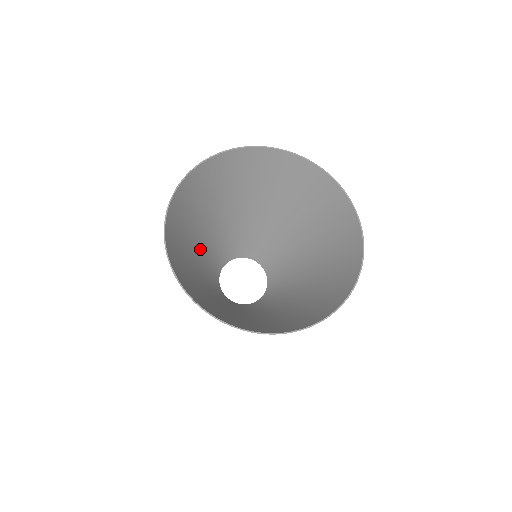
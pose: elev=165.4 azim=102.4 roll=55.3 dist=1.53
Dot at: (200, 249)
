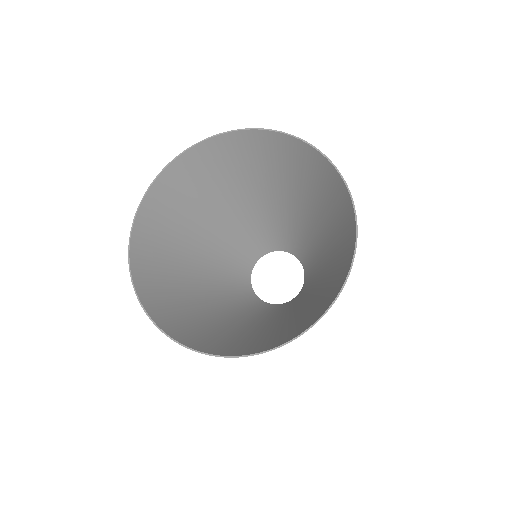
Dot at: (218, 228)
